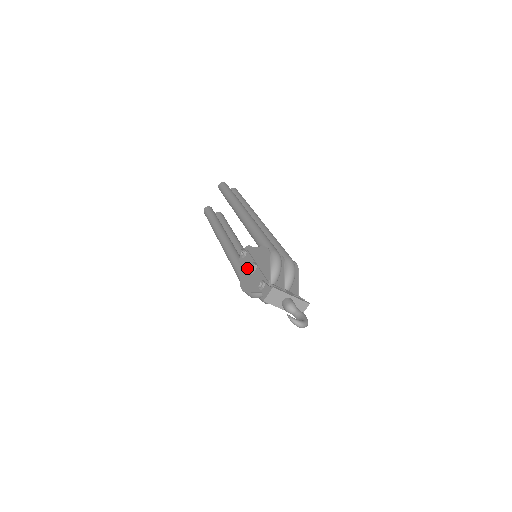
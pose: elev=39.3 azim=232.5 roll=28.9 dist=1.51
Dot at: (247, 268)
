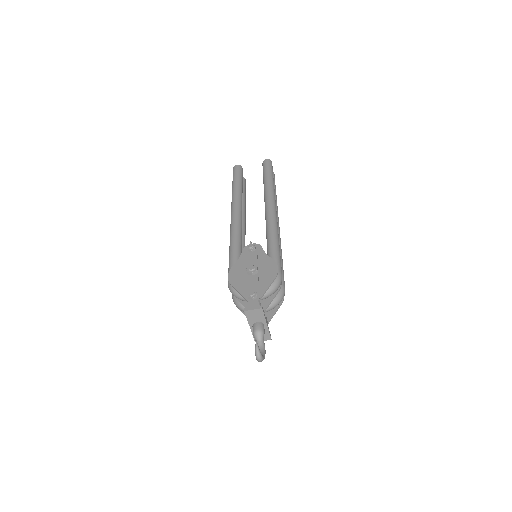
Dot at: (249, 267)
